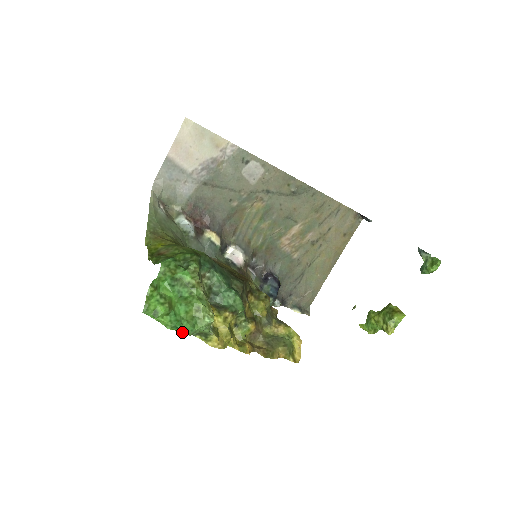
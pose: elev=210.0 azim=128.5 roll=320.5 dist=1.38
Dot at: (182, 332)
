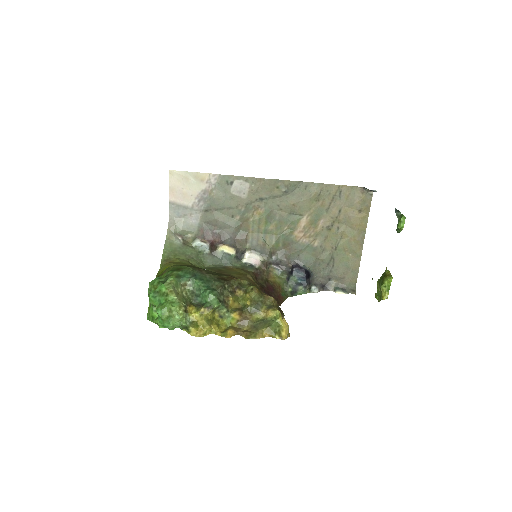
Dot at: occluded
